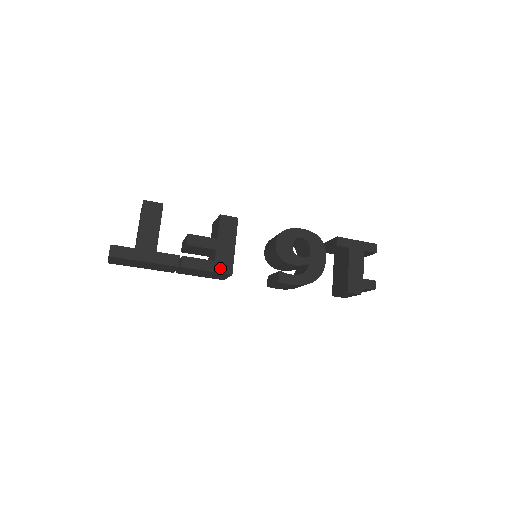
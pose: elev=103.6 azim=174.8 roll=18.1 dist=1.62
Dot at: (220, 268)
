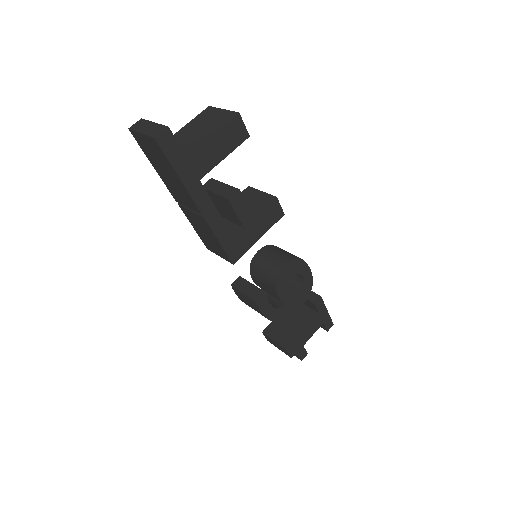
Dot at: (231, 249)
